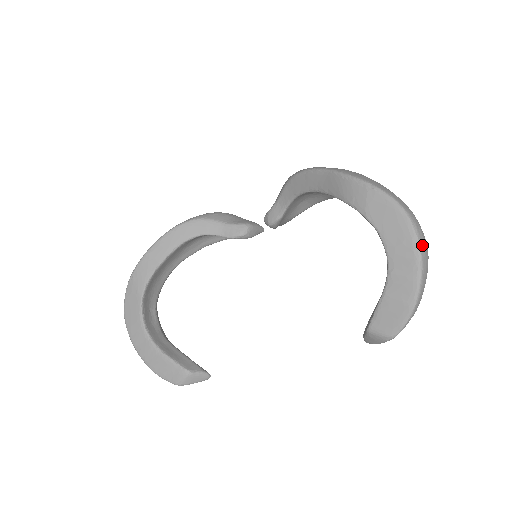
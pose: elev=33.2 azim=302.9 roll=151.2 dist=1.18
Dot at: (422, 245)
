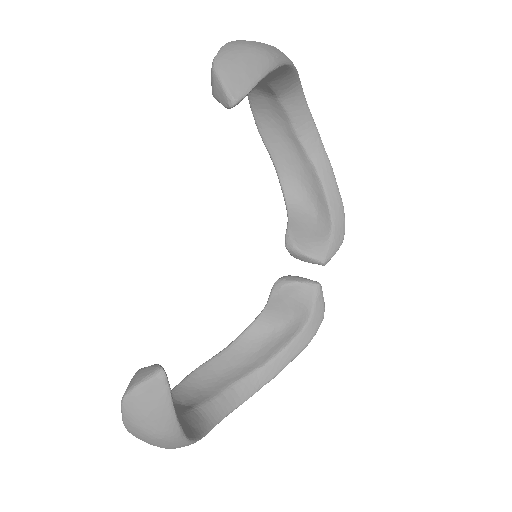
Dot at: occluded
